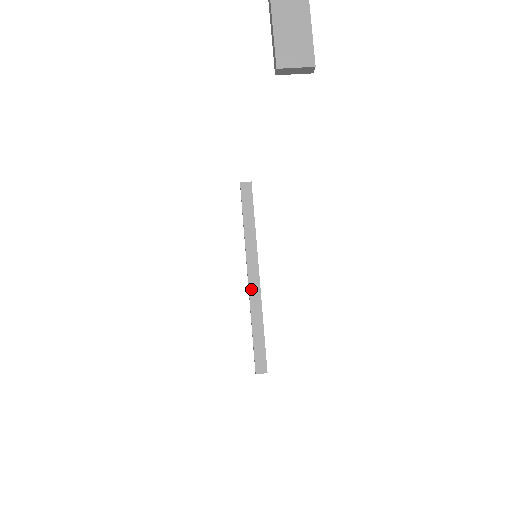
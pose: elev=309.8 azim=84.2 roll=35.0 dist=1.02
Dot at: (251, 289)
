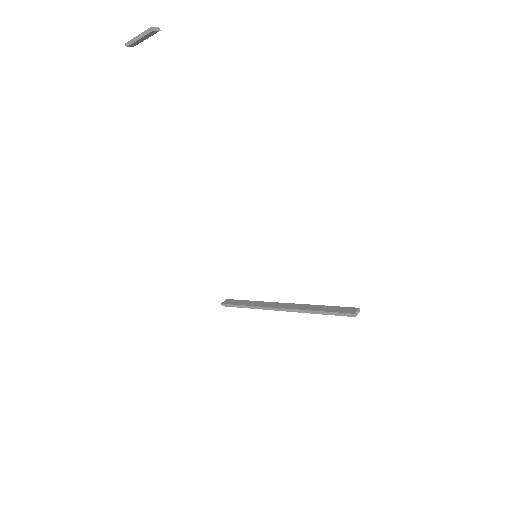
Dot at: (289, 308)
